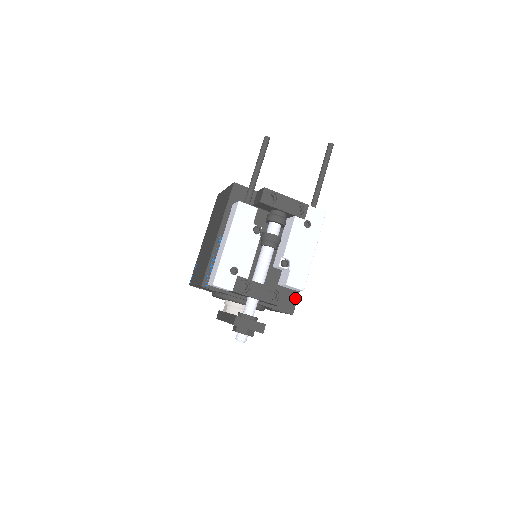
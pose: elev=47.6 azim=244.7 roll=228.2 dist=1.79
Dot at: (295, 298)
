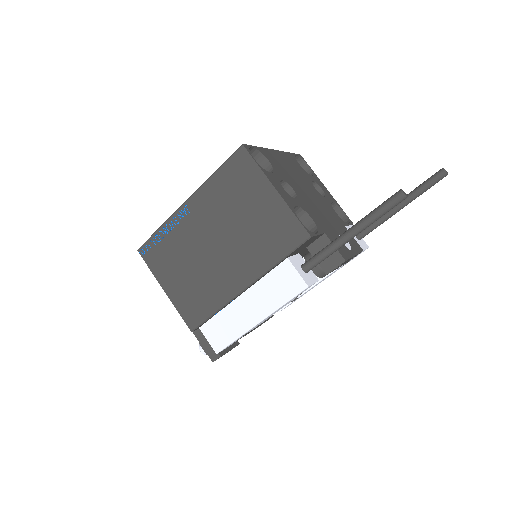
Dot at: occluded
